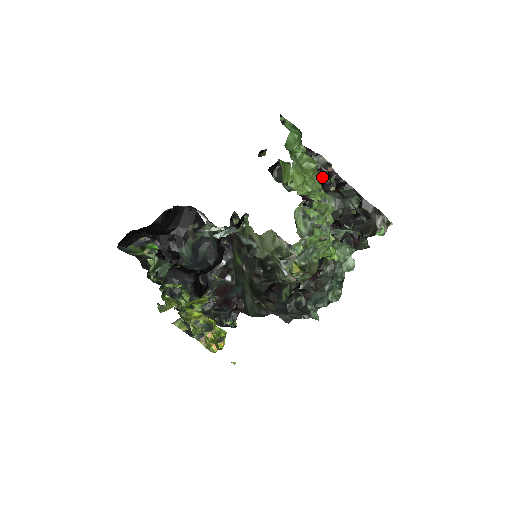
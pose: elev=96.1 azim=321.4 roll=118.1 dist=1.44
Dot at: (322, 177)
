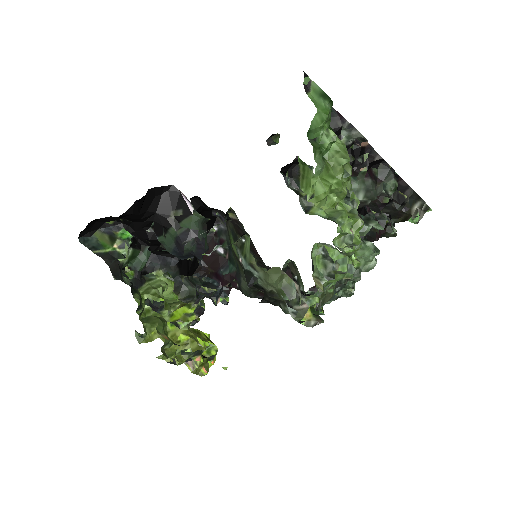
Dot at: (352, 156)
